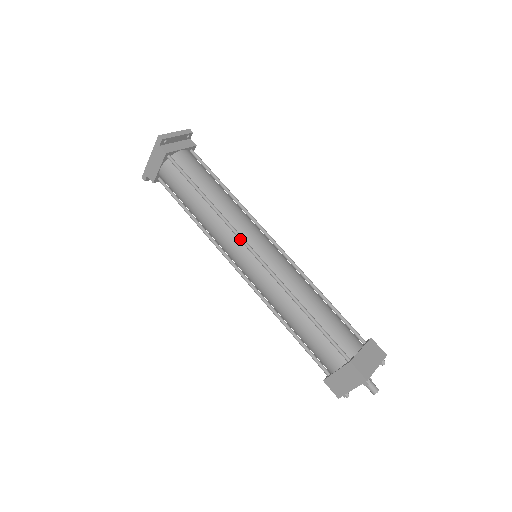
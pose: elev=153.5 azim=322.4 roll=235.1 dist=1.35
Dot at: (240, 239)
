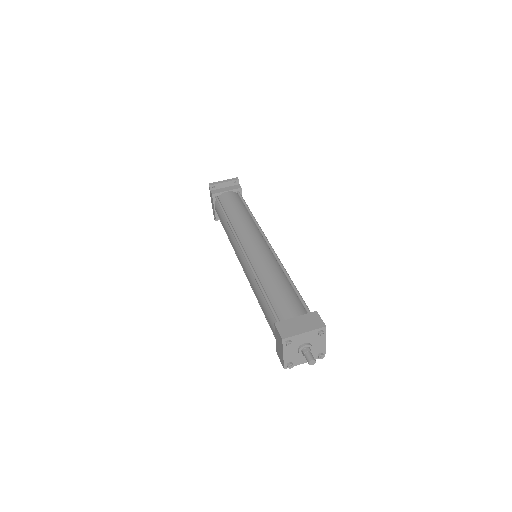
Dot at: occluded
